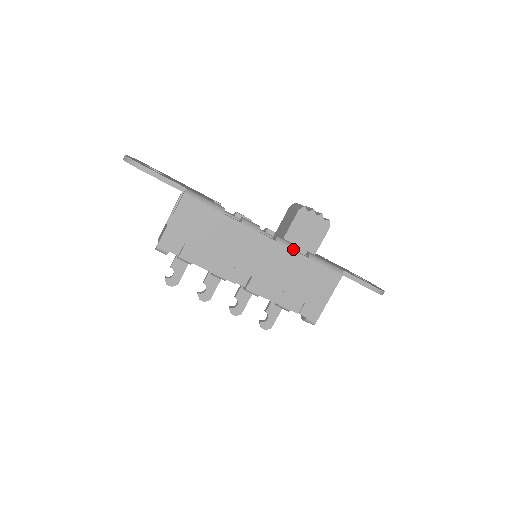
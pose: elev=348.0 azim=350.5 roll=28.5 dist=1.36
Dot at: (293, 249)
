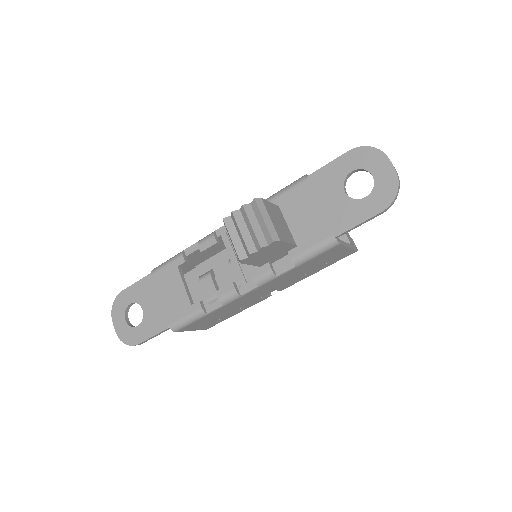
Dot at: (275, 259)
